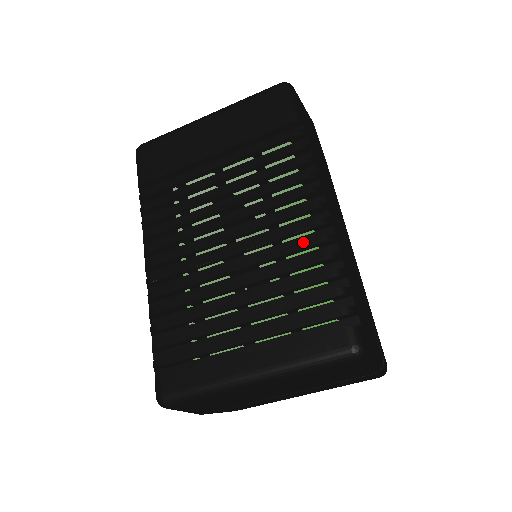
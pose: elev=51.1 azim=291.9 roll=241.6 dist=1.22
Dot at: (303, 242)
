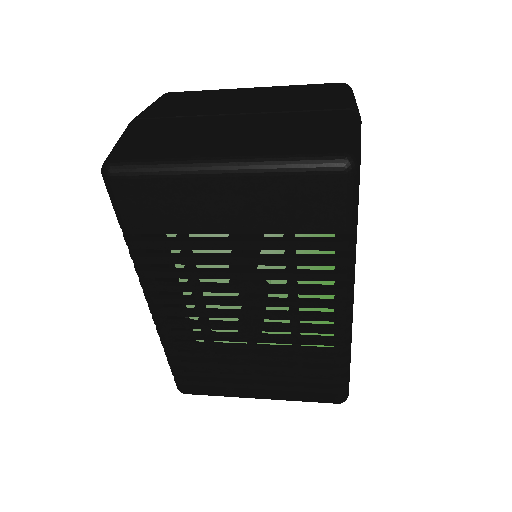
Dot at: (322, 342)
